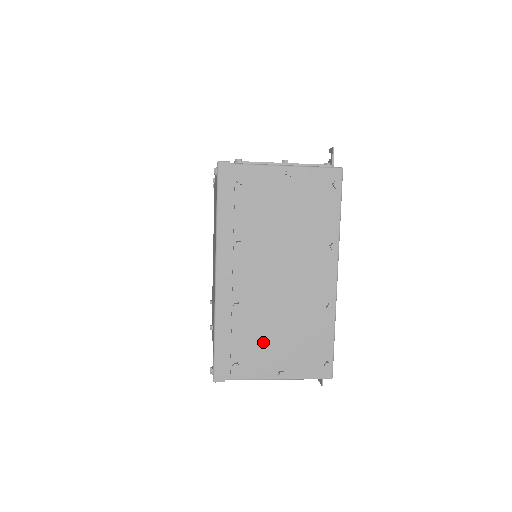
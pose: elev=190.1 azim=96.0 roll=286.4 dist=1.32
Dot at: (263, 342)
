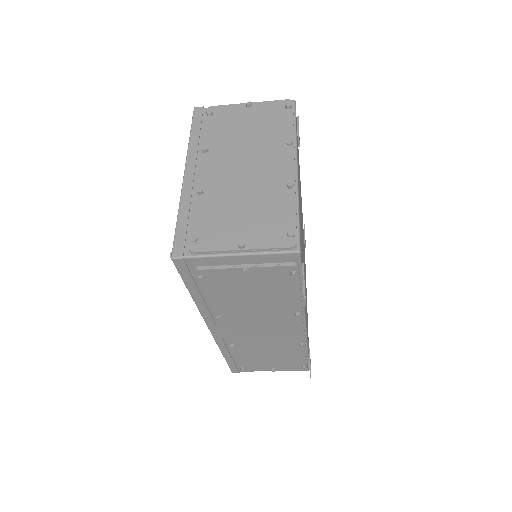
Dot at: (223, 219)
